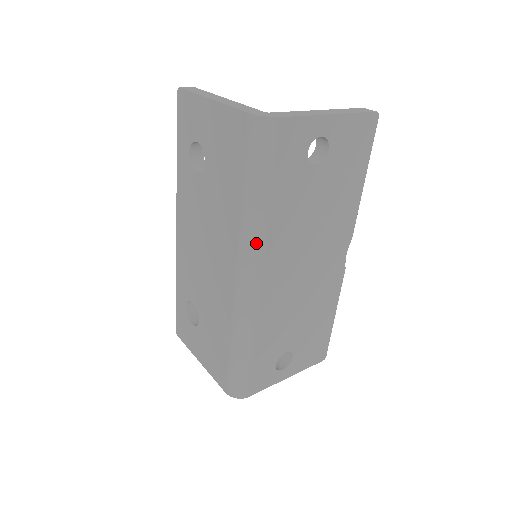
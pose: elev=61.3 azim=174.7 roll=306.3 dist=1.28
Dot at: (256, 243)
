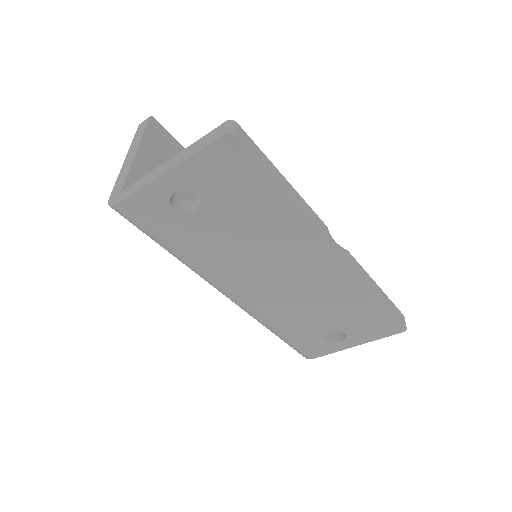
Dot at: (201, 276)
